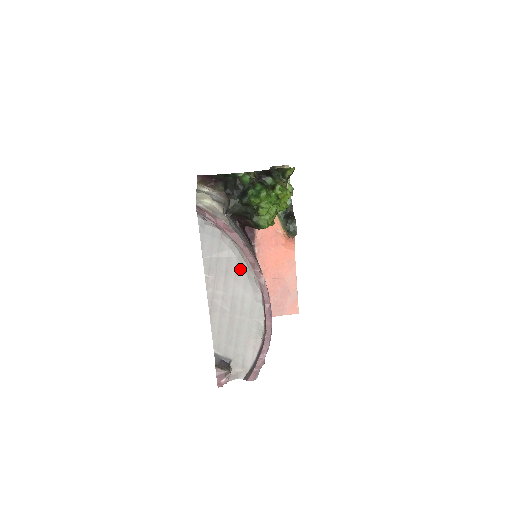
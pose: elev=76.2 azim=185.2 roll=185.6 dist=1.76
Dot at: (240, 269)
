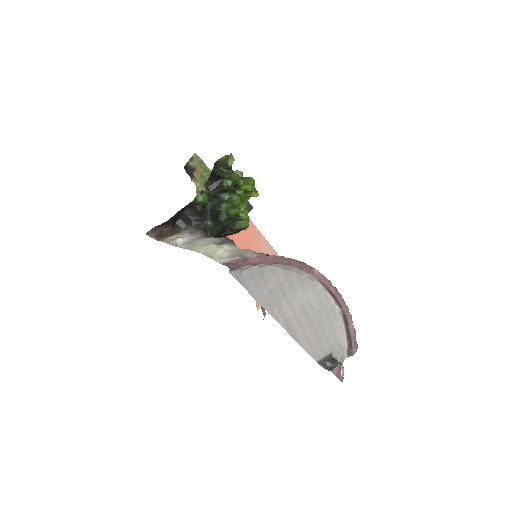
Dot at: (292, 281)
